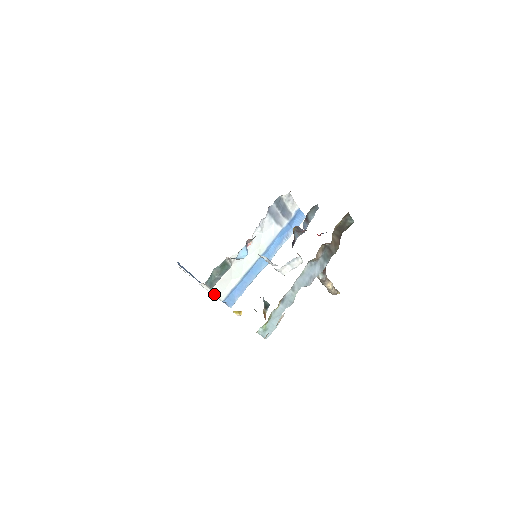
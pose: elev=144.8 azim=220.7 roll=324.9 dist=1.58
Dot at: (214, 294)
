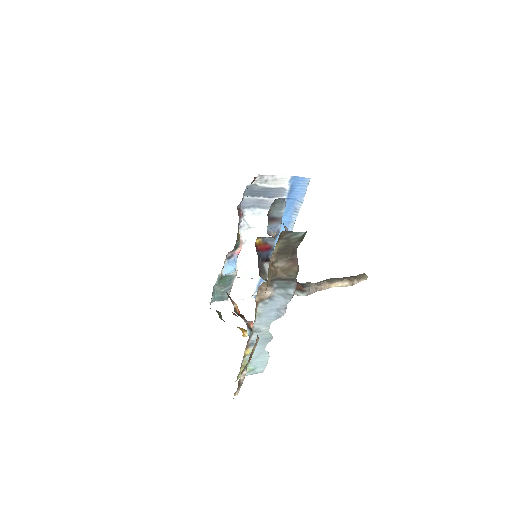
Dot at: (236, 299)
